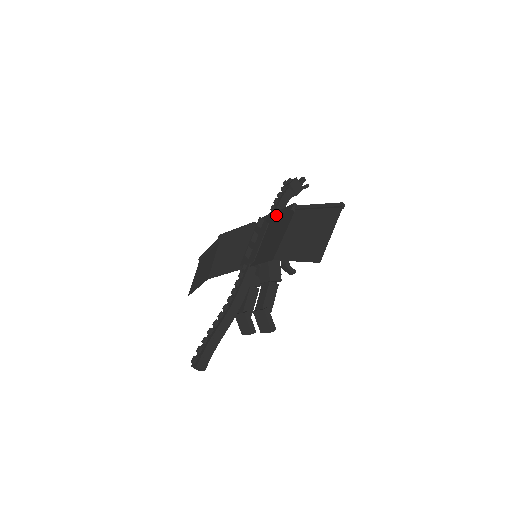
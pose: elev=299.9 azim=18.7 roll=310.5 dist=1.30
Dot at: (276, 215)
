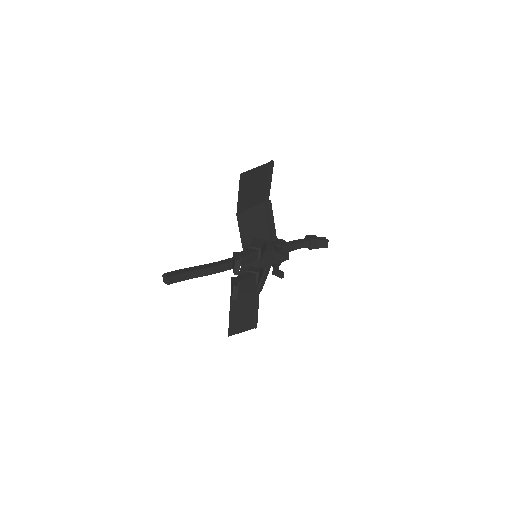
Dot at: (267, 224)
